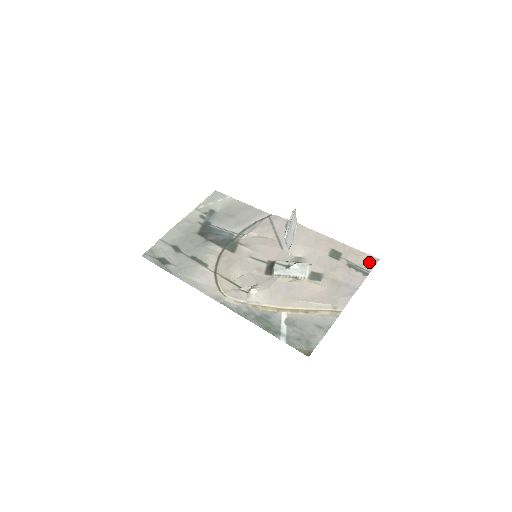
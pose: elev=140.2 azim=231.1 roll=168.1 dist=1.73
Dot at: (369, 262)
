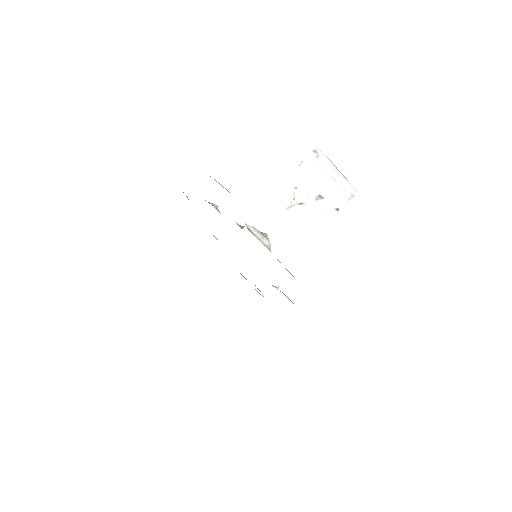
Dot at: occluded
